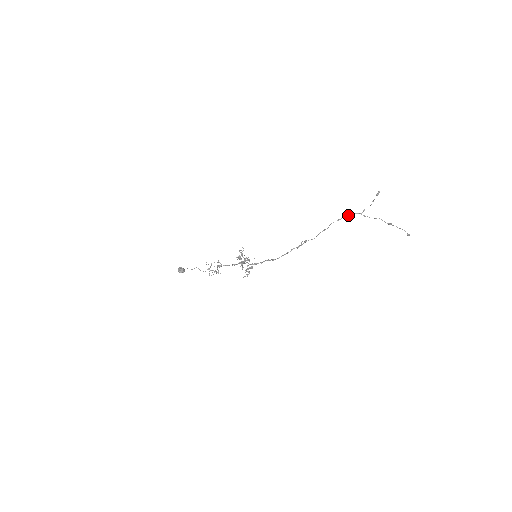
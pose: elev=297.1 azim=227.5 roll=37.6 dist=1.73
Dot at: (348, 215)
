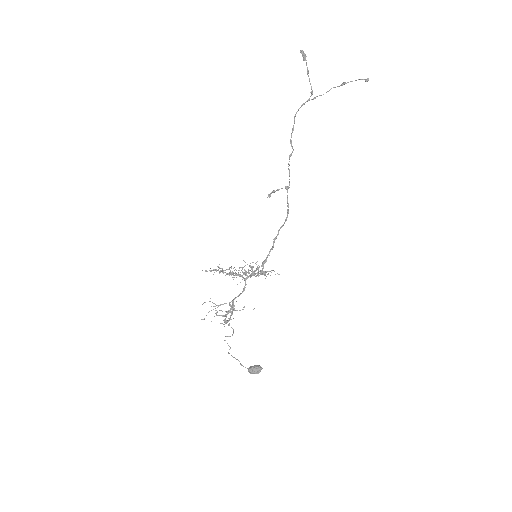
Dot at: occluded
